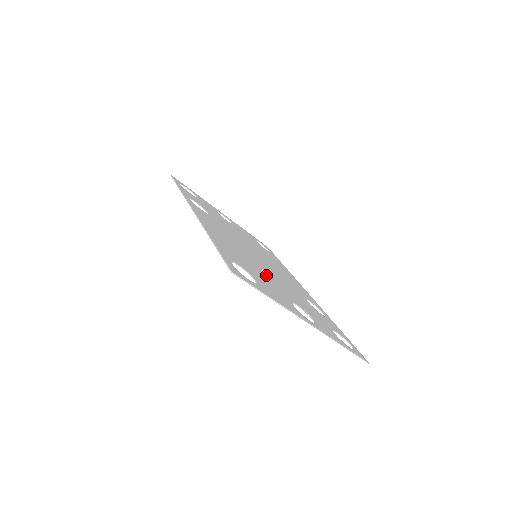
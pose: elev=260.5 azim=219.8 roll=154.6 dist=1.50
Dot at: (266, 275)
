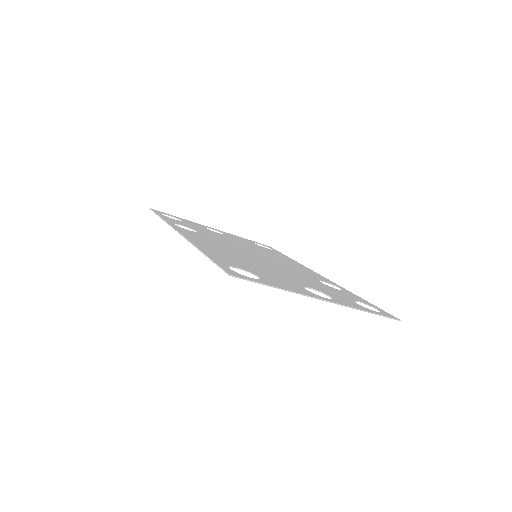
Dot at: (270, 270)
